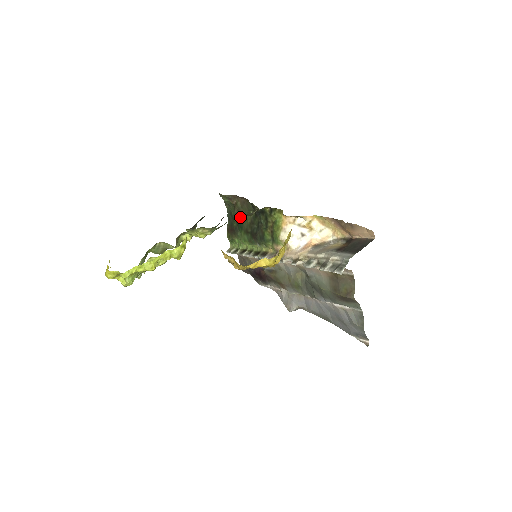
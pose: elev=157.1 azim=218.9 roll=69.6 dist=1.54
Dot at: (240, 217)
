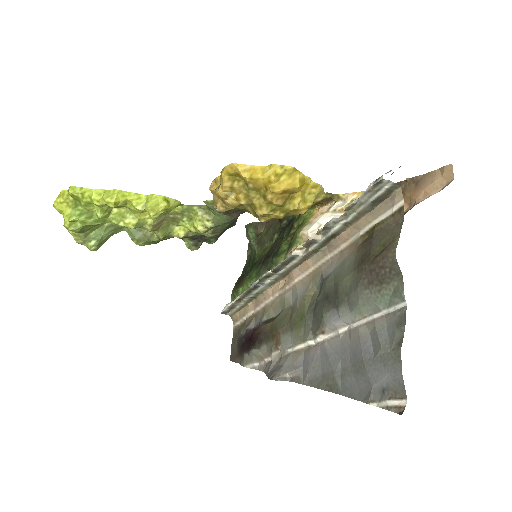
Dot at: (259, 251)
